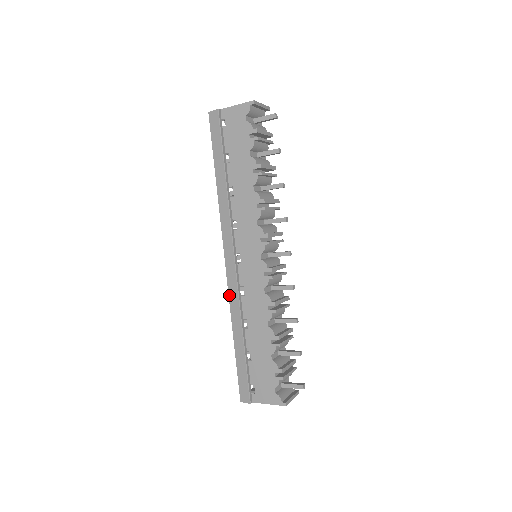
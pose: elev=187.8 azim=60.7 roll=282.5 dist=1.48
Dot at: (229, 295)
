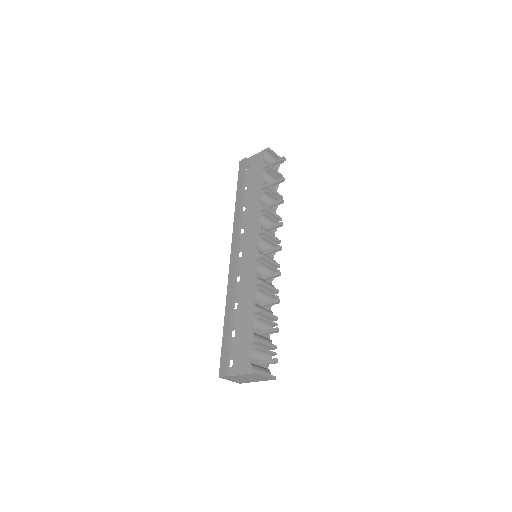
Dot at: (228, 283)
